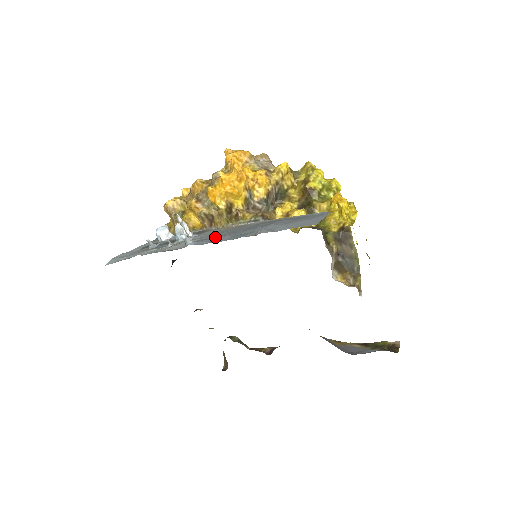
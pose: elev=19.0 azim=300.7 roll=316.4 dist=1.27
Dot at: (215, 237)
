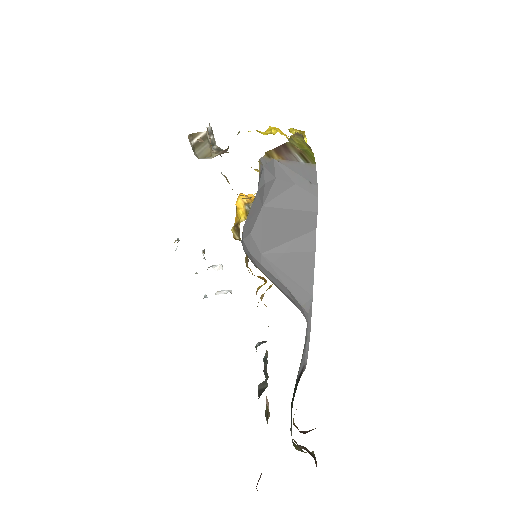
Dot at: occluded
